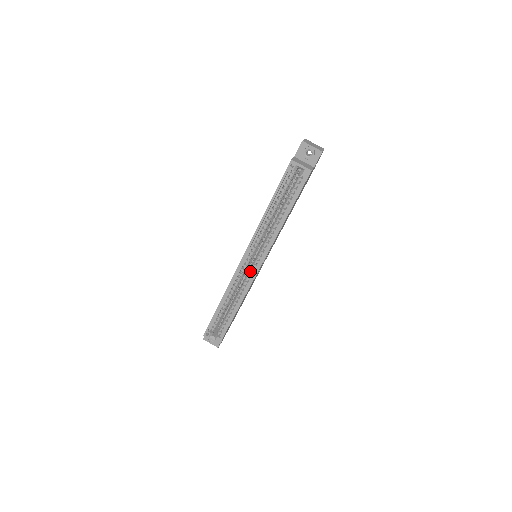
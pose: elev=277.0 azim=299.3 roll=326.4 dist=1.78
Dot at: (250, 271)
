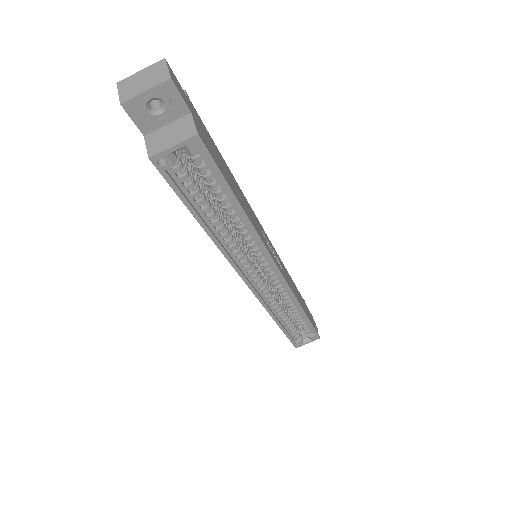
Dot at: (272, 281)
